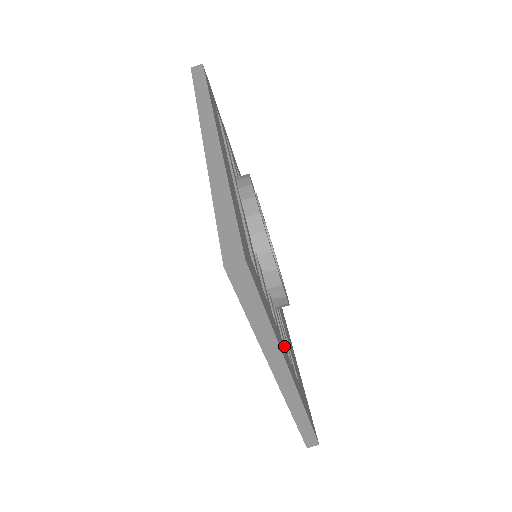
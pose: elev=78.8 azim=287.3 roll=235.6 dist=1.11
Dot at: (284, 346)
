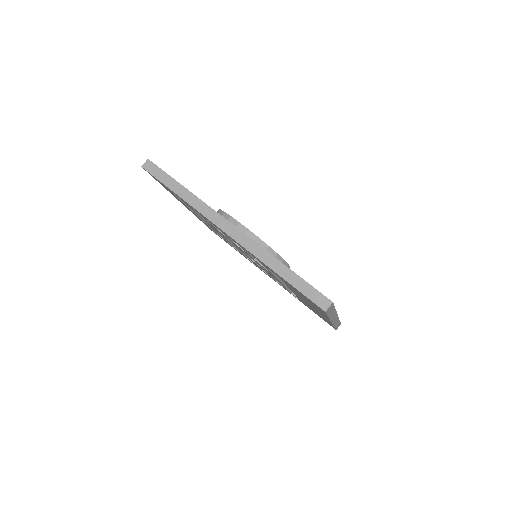
Dot at: occluded
